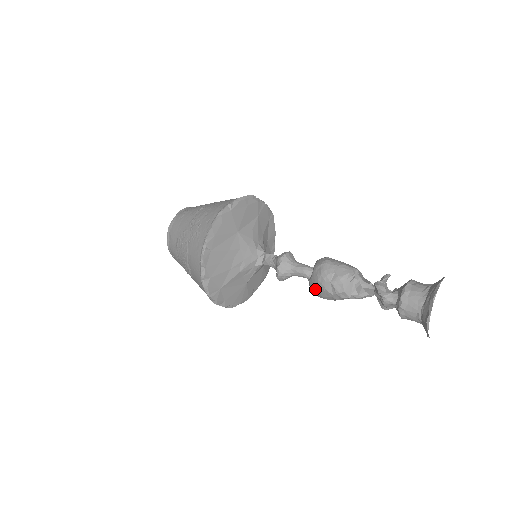
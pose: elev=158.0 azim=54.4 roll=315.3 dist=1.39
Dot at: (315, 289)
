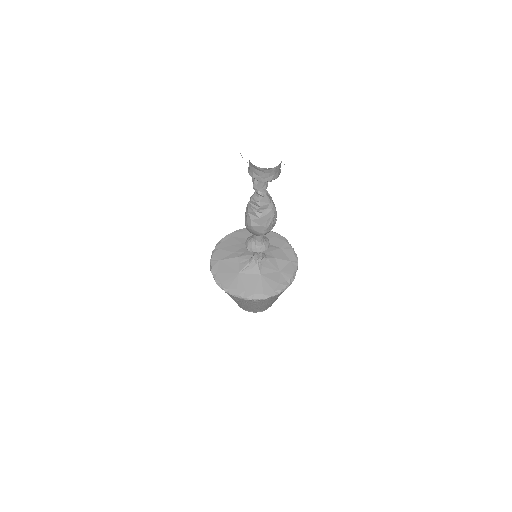
Dot at: occluded
